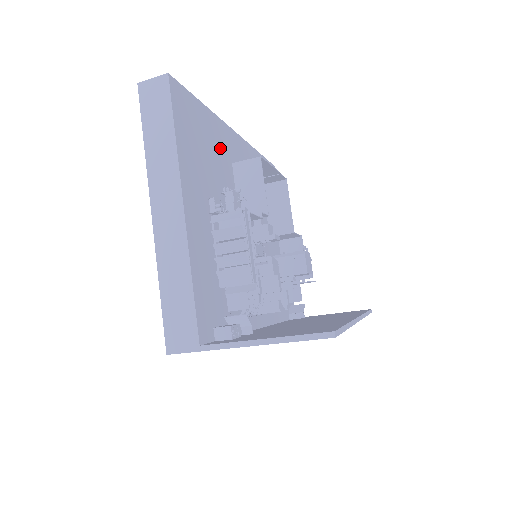
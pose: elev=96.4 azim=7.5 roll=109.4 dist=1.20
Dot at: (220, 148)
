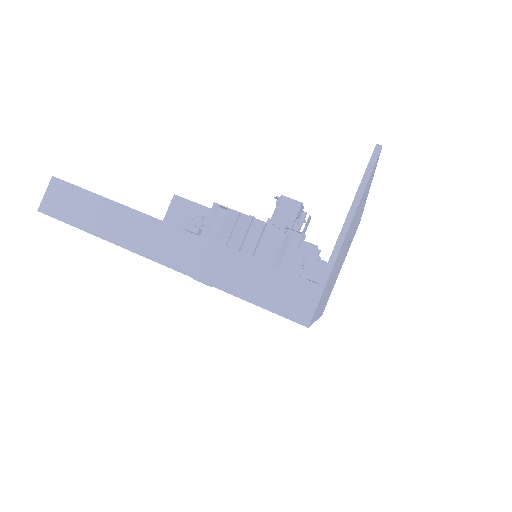
Dot at: occluded
